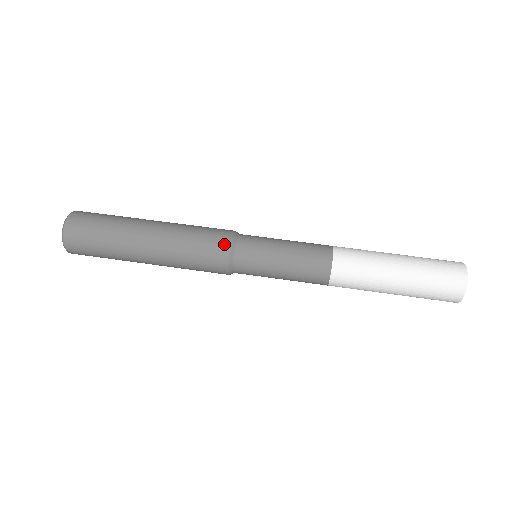
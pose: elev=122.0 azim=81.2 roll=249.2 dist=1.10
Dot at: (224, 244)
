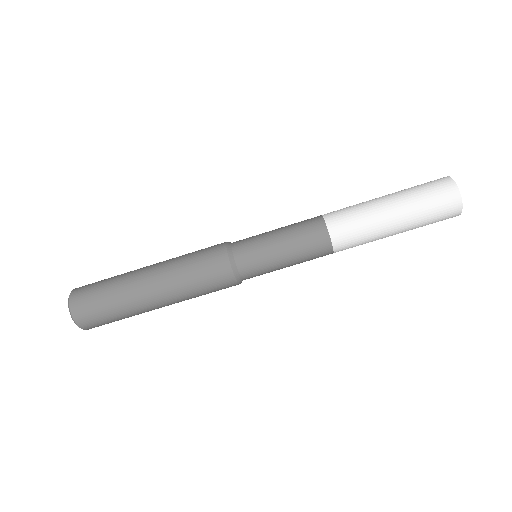
Dot at: (226, 273)
